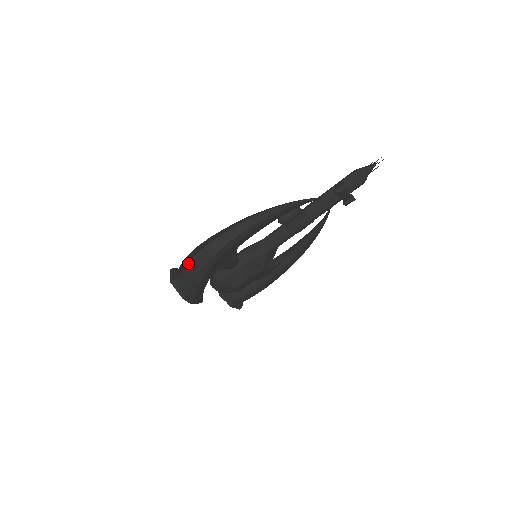
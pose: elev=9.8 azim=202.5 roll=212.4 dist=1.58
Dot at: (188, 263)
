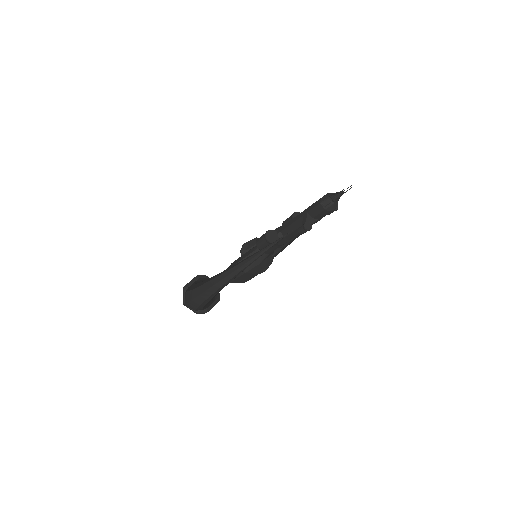
Dot at: occluded
